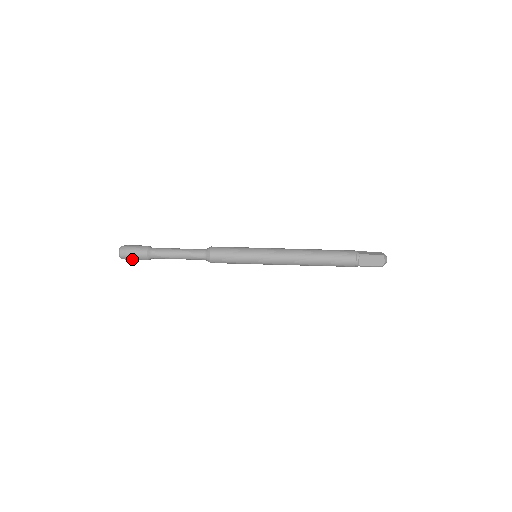
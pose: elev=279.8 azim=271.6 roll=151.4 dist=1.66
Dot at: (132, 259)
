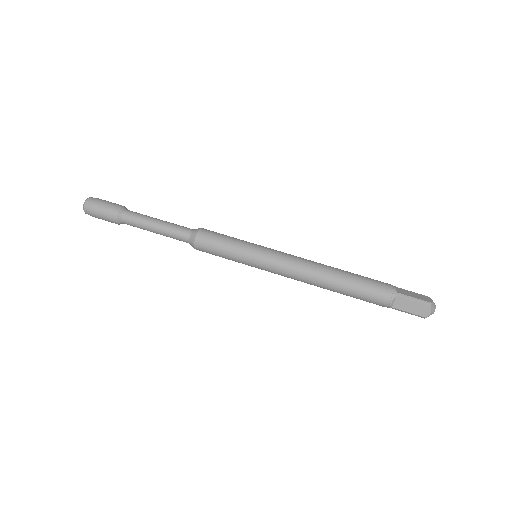
Dot at: (98, 217)
